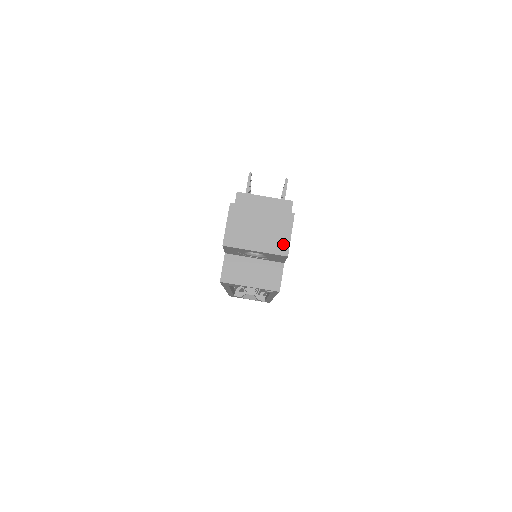
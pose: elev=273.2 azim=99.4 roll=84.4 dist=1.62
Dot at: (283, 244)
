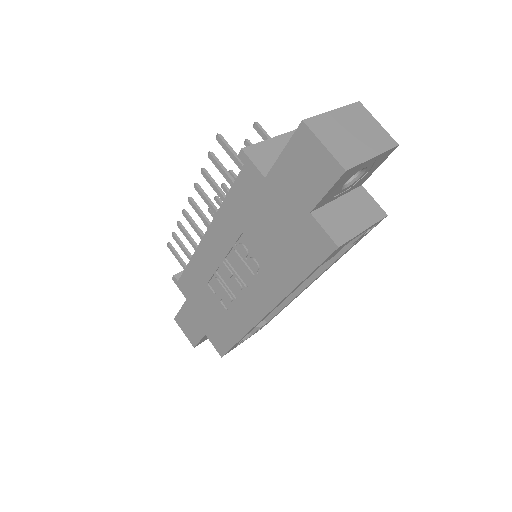
Dot at: (384, 136)
